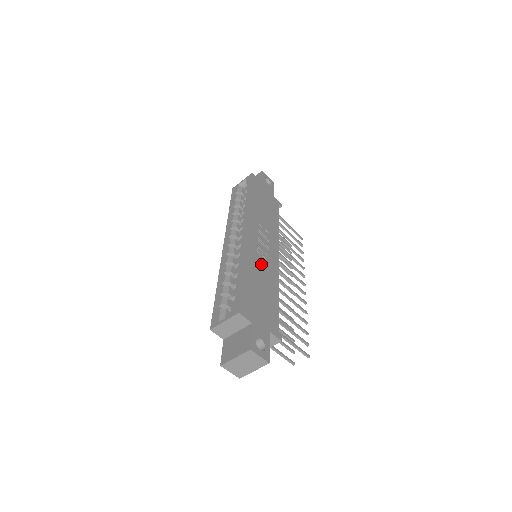
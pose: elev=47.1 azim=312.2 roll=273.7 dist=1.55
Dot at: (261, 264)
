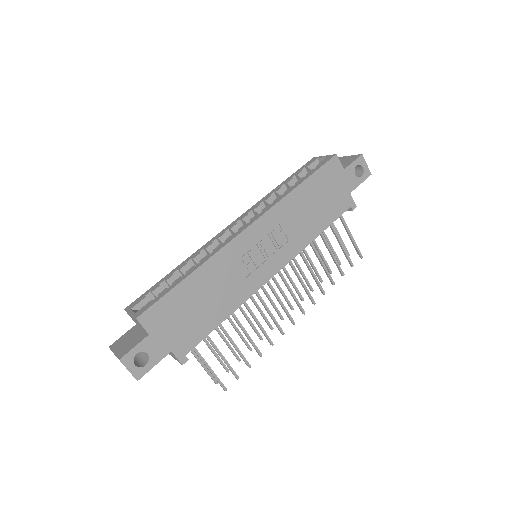
Dot at: (232, 274)
